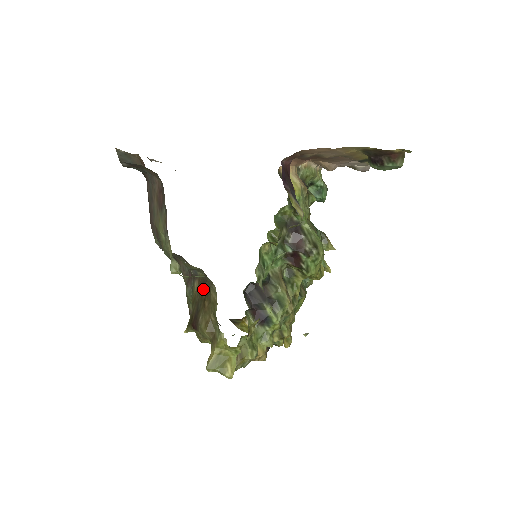
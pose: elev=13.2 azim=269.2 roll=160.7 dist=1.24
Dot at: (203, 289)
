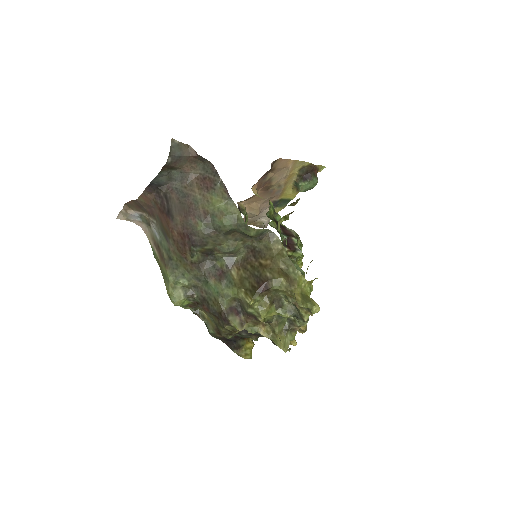
Dot at: (250, 263)
